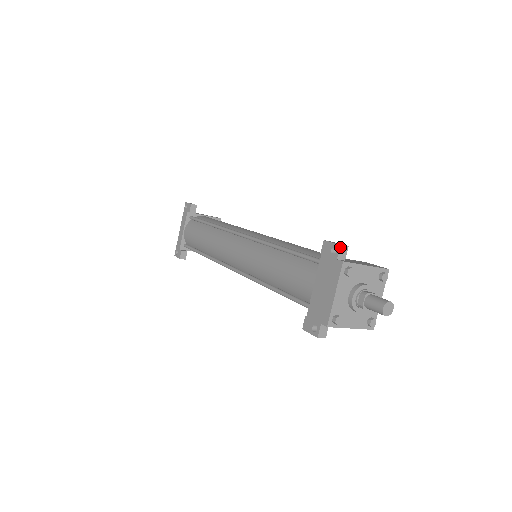
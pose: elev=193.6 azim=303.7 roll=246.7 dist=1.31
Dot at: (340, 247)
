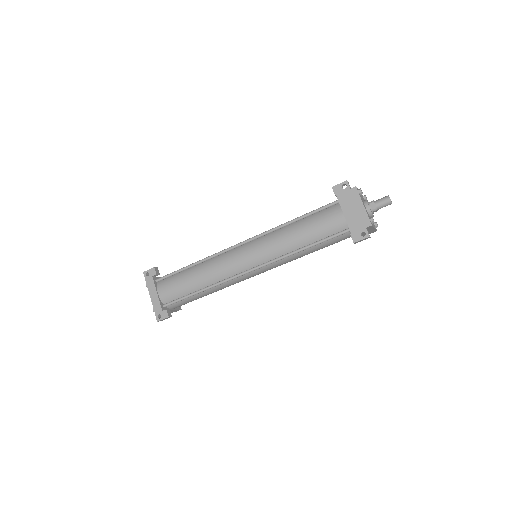
Dot at: (347, 182)
